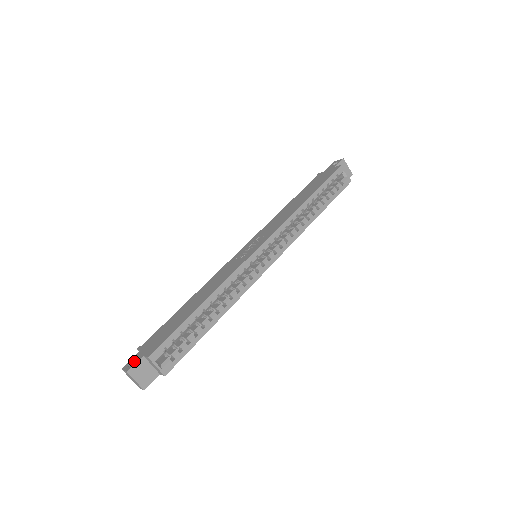
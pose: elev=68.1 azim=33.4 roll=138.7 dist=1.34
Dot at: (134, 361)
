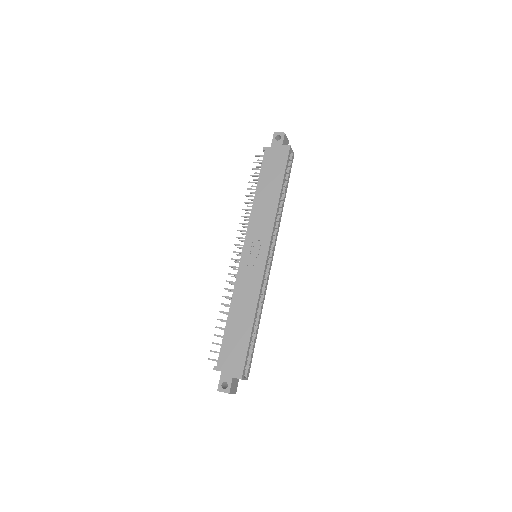
Dot at: (224, 382)
